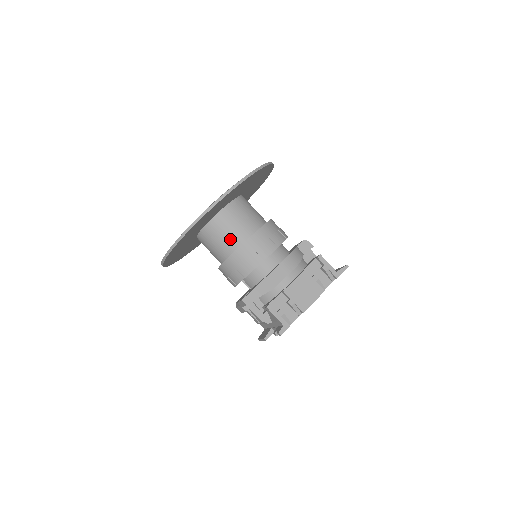
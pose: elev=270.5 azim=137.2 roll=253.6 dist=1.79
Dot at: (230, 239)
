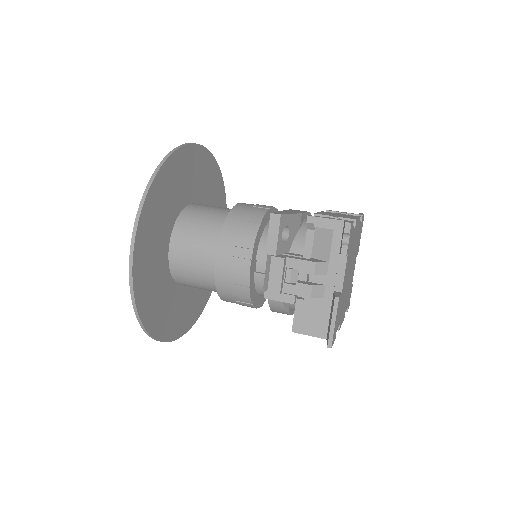
Dot at: (216, 215)
